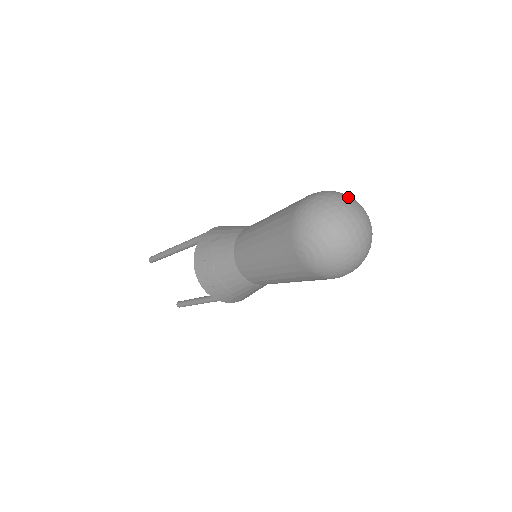
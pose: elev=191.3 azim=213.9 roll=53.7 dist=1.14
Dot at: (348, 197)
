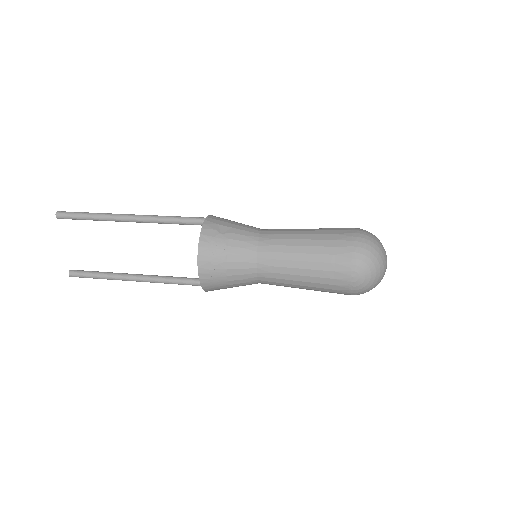
Dot at: occluded
